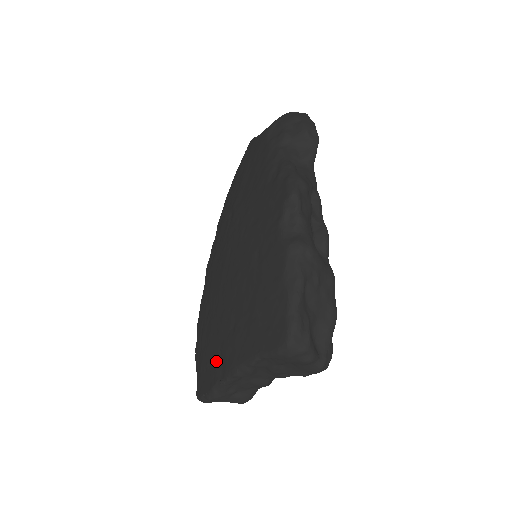
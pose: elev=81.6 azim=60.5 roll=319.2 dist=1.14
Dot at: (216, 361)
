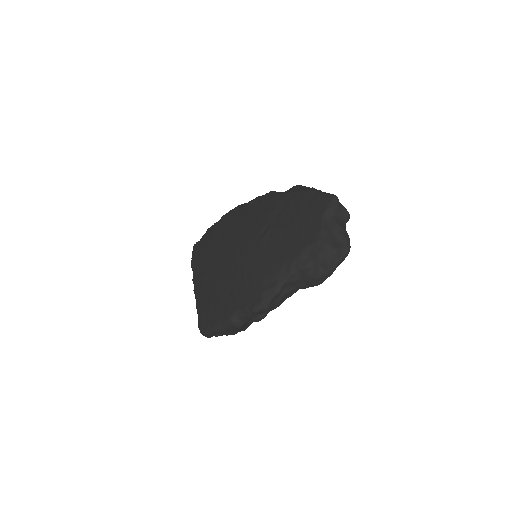
Dot at: (199, 268)
